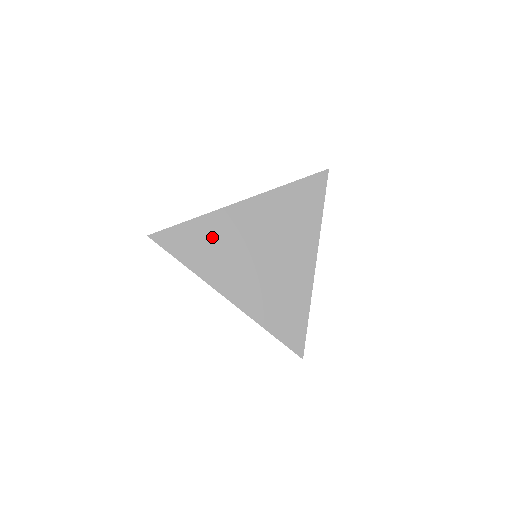
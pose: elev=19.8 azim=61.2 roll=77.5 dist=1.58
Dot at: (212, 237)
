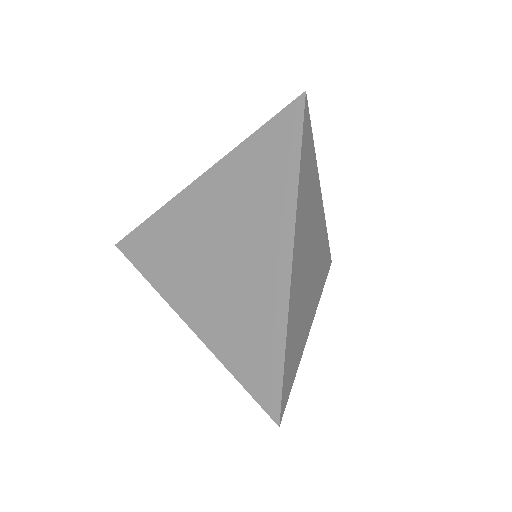
Dot at: (168, 237)
